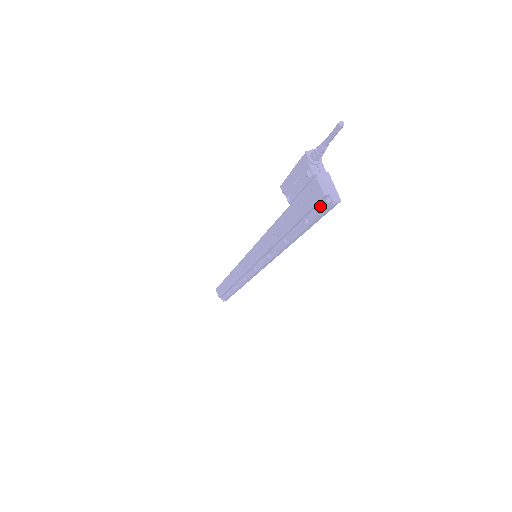
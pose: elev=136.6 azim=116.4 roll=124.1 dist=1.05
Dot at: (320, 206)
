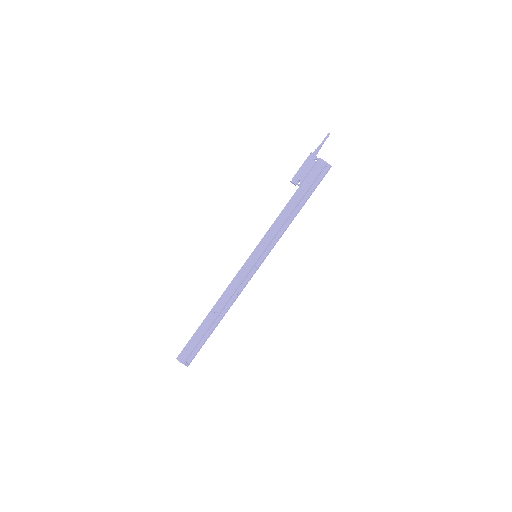
Dot at: (321, 174)
